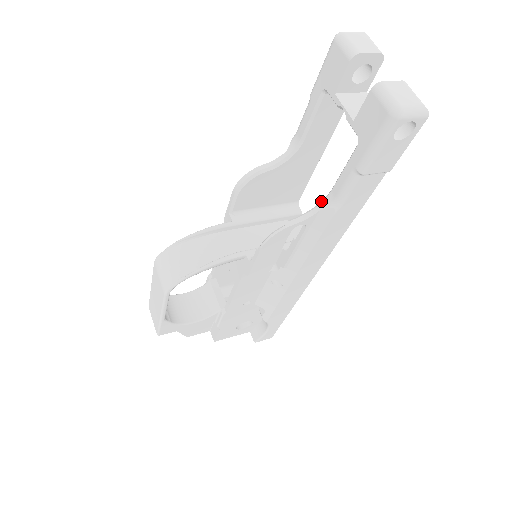
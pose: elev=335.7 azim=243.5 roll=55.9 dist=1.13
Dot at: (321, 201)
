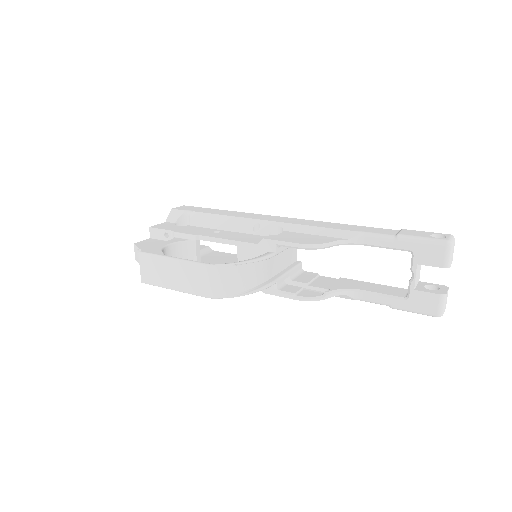
Dot at: (350, 289)
